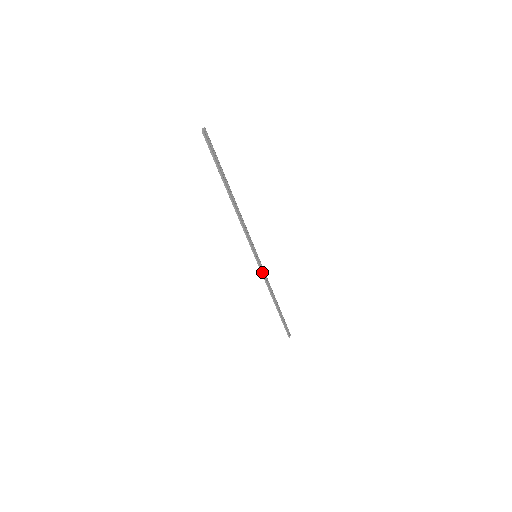
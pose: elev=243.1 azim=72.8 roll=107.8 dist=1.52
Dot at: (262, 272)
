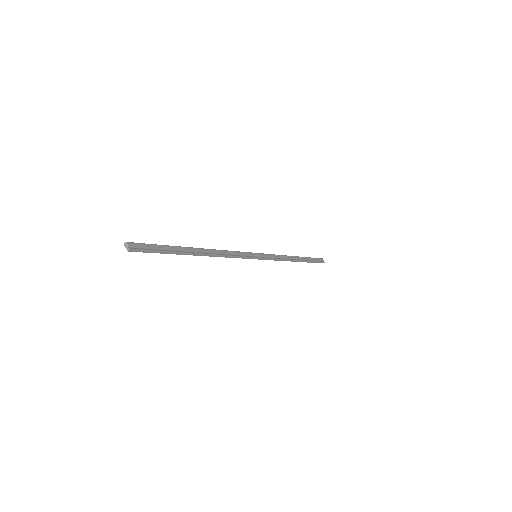
Dot at: (270, 259)
